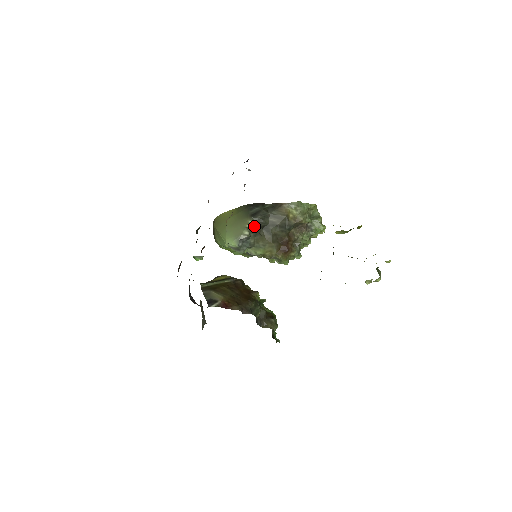
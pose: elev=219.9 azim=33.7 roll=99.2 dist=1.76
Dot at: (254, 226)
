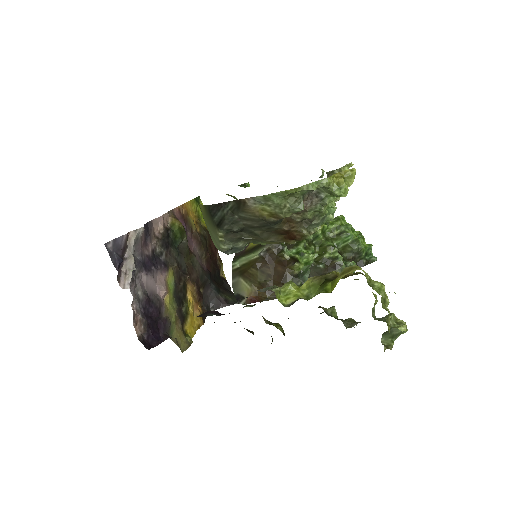
Dot at: (228, 236)
